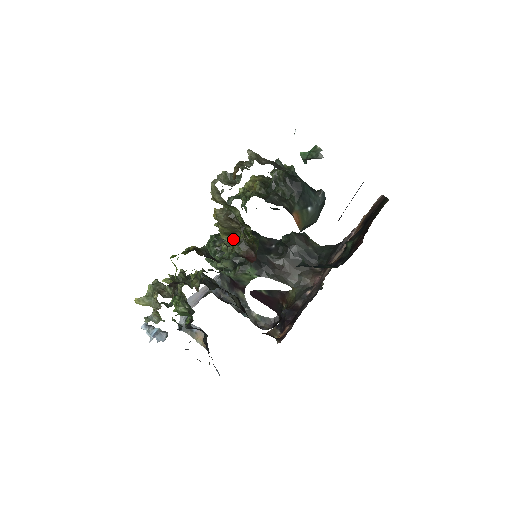
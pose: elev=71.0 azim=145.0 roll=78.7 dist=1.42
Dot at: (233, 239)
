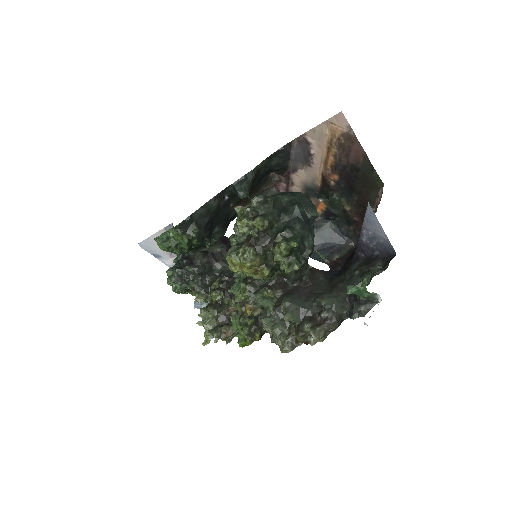
Dot at: occluded
